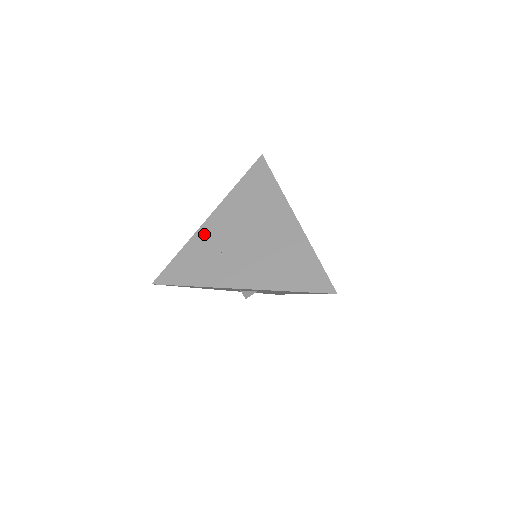
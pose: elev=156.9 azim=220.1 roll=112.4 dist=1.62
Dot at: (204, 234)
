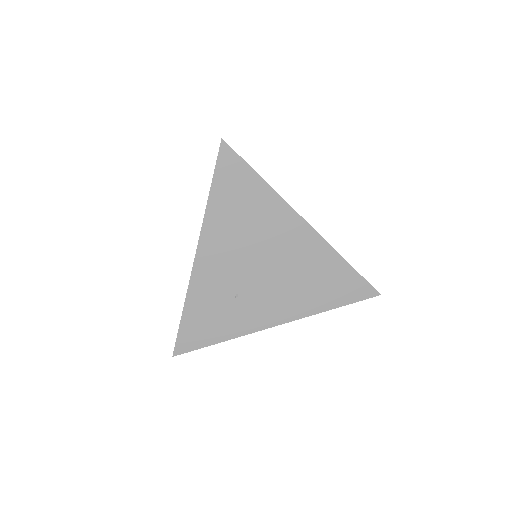
Dot at: (202, 280)
